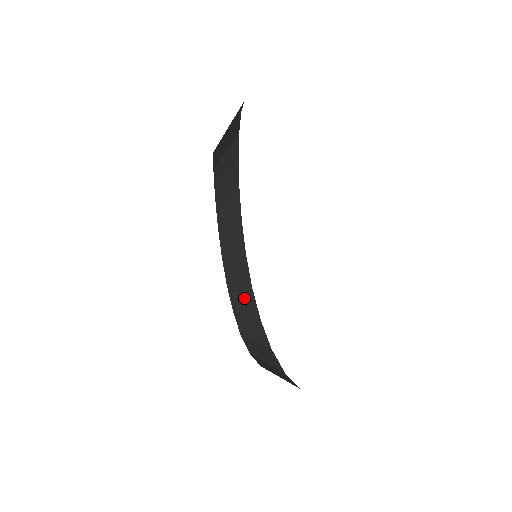
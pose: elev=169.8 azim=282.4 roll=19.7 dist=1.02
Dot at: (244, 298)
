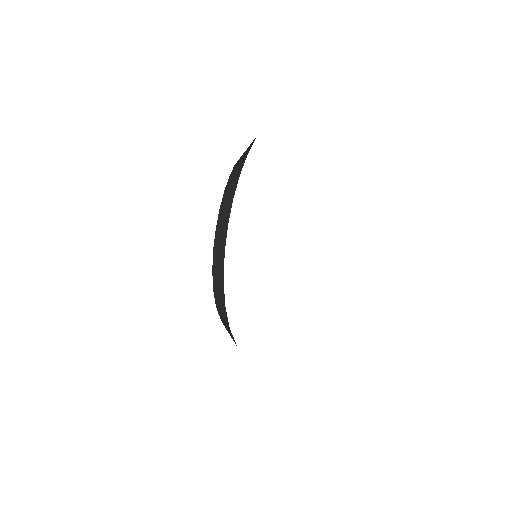
Dot at: occluded
